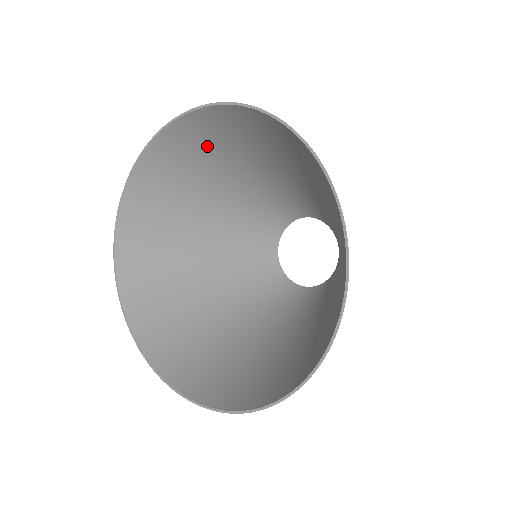
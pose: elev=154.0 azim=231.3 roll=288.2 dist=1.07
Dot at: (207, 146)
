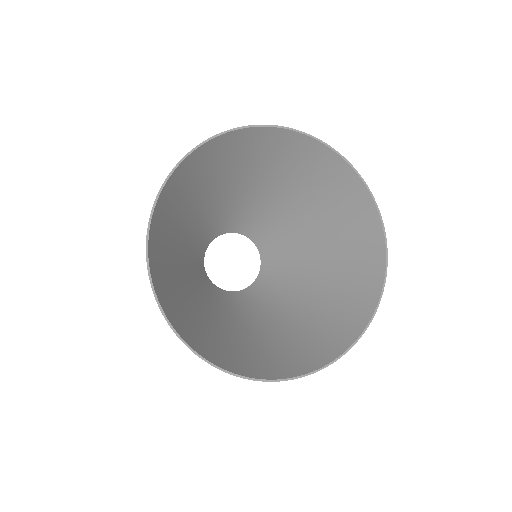
Dot at: (216, 164)
